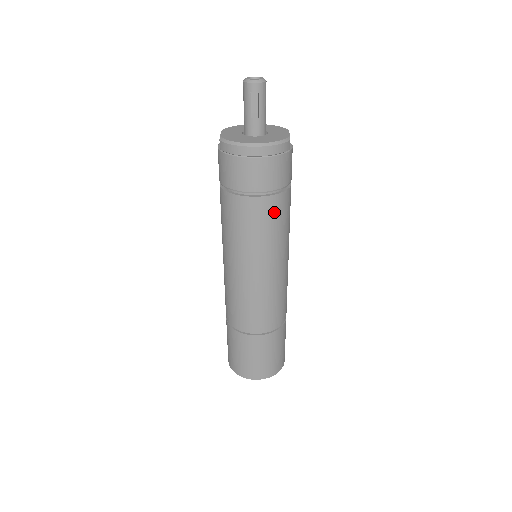
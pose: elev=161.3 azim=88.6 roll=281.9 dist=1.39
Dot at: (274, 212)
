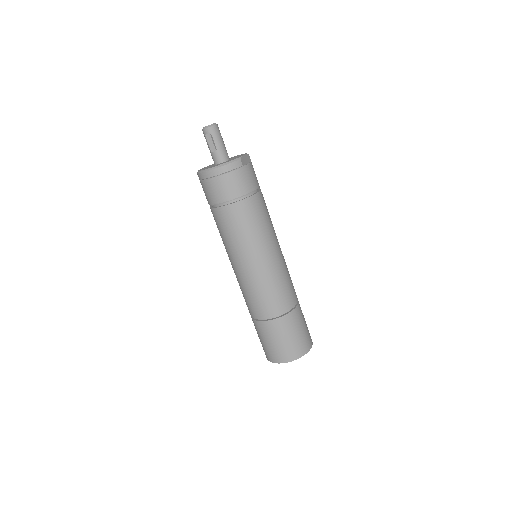
Dot at: (244, 214)
